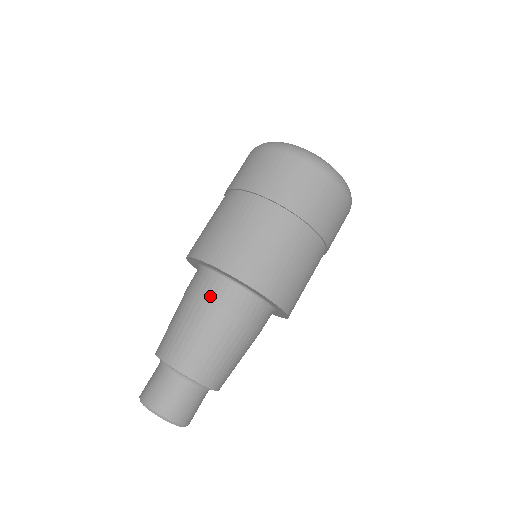
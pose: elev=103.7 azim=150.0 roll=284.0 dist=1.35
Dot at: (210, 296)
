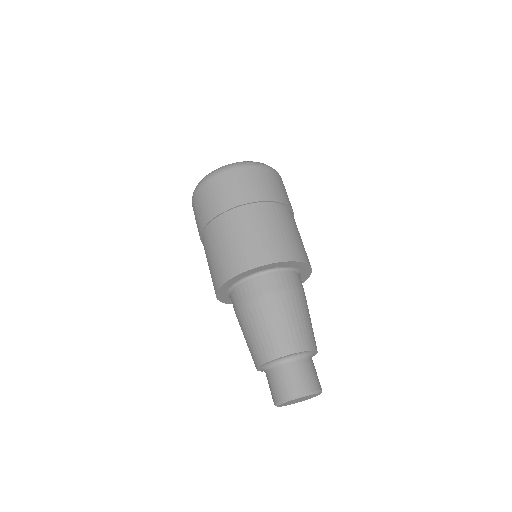
Dot at: (286, 287)
